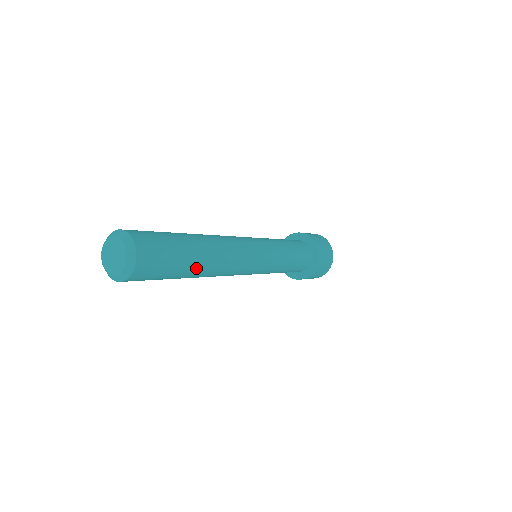
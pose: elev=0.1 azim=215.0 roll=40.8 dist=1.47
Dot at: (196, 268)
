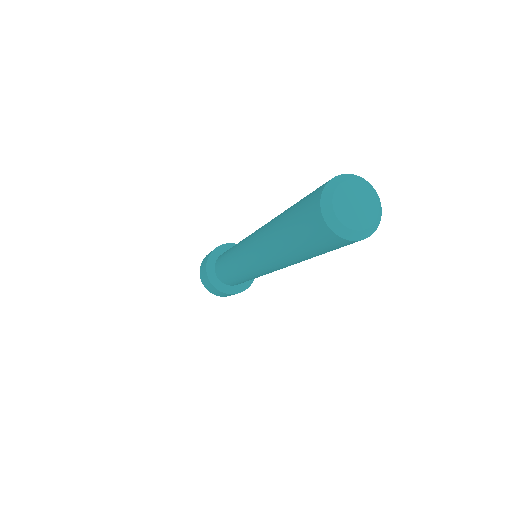
Dot at: occluded
